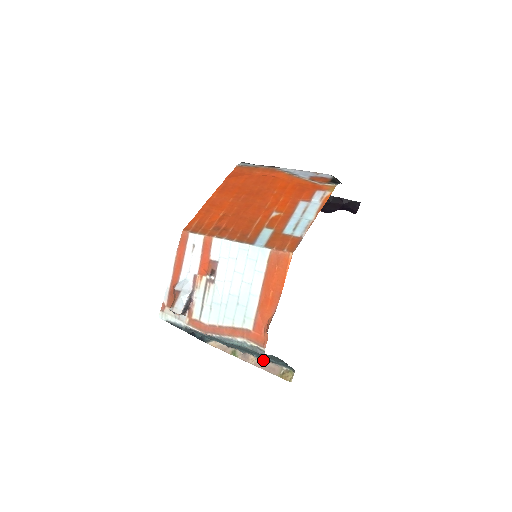
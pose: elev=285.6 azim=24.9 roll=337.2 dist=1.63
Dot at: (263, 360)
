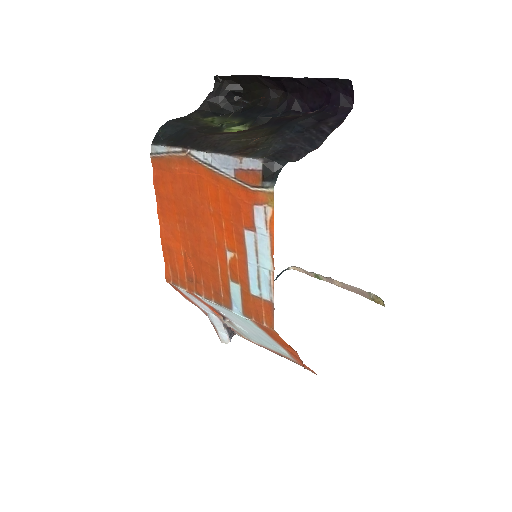
Dot at: (347, 285)
